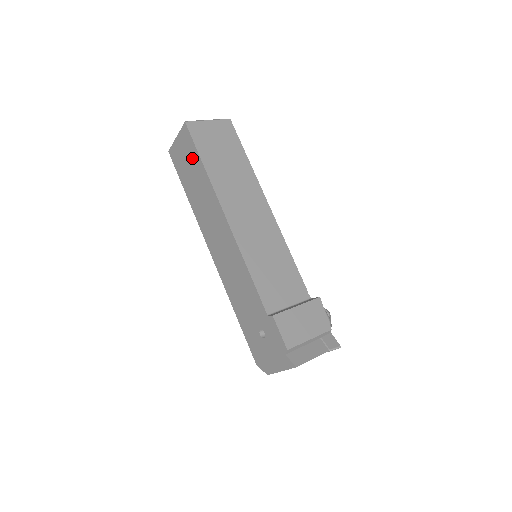
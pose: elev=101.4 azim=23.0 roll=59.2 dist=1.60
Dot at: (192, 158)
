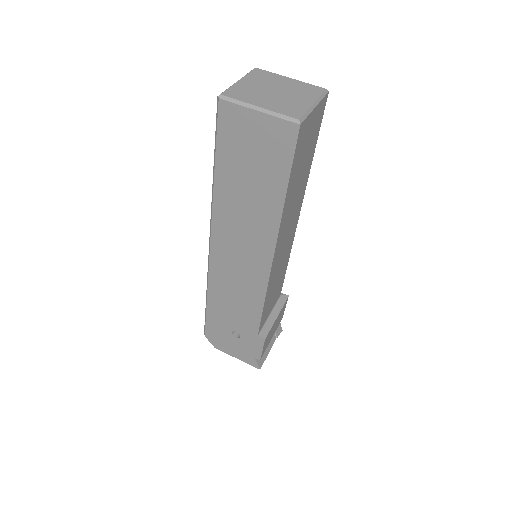
Dot at: (271, 166)
